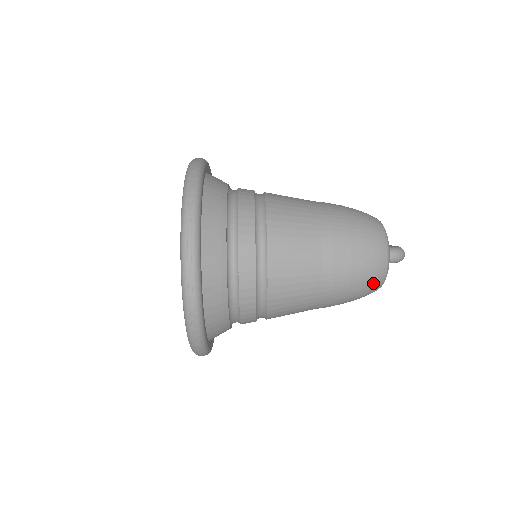
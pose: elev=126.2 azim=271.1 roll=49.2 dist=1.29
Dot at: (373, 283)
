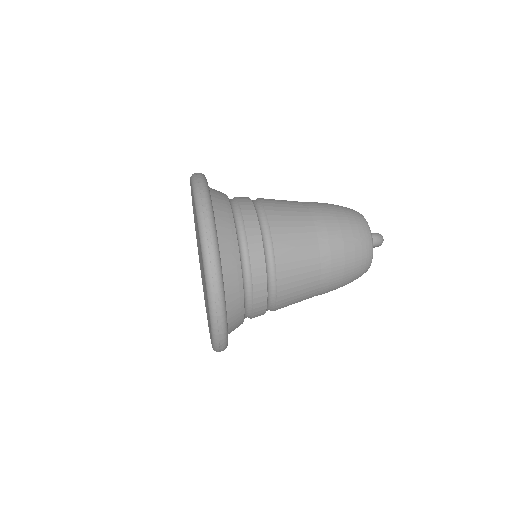
Dot at: (363, 263)
